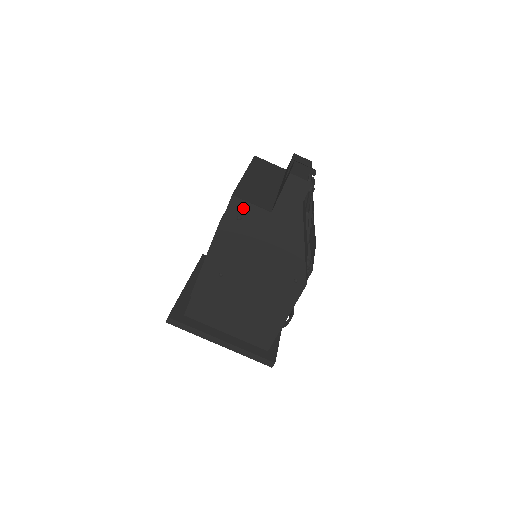
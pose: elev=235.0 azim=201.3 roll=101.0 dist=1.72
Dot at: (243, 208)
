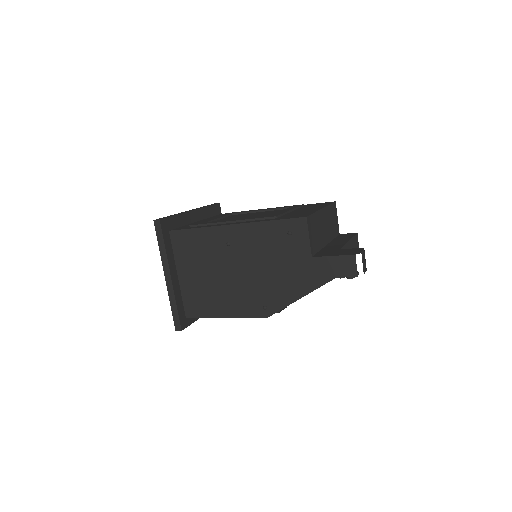
Dot at: (301, 232)
